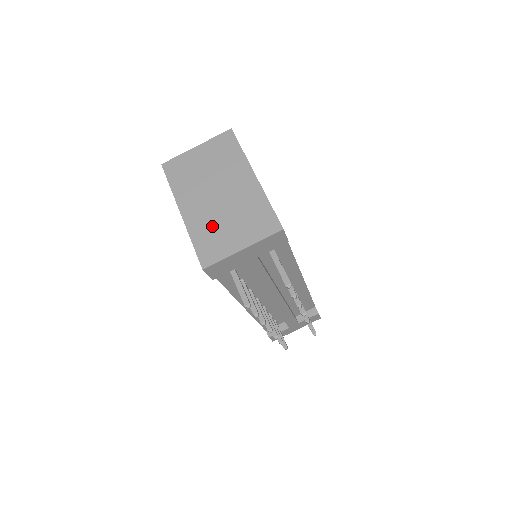
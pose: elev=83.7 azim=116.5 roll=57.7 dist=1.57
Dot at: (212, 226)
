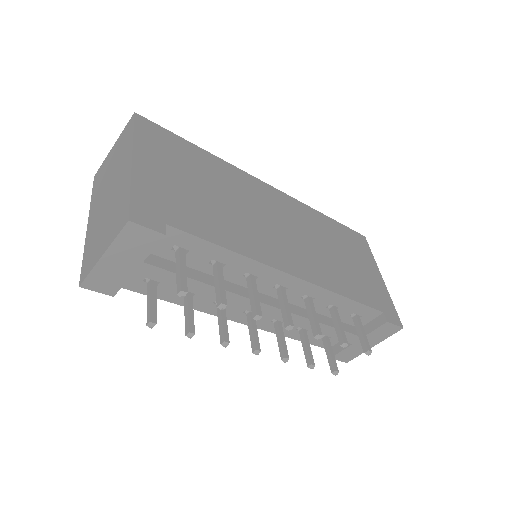
Dot at: (96, 233)
